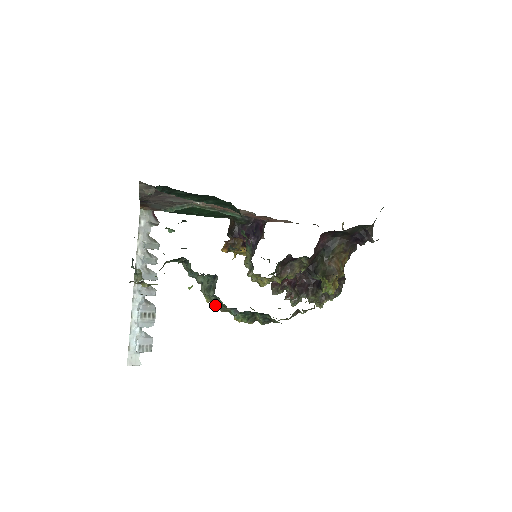
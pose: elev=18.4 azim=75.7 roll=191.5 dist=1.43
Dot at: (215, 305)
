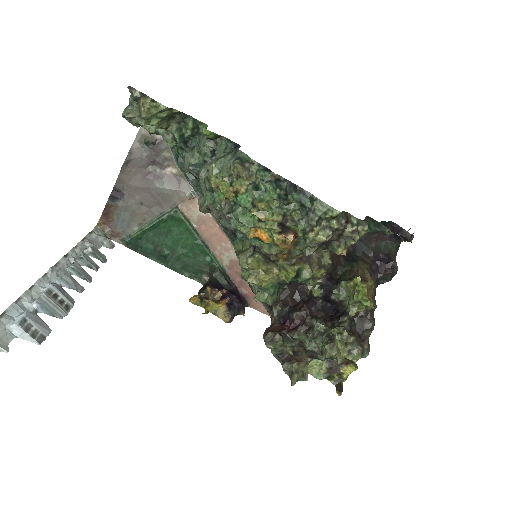
Dot at: (225, 189)
